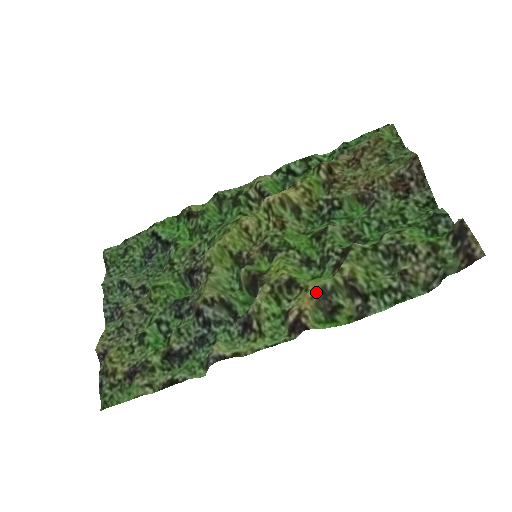
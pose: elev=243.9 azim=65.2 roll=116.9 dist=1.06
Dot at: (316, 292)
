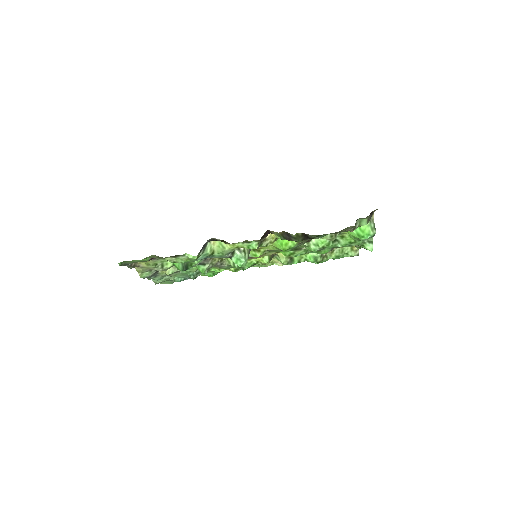
Dot at: (284, 231)
